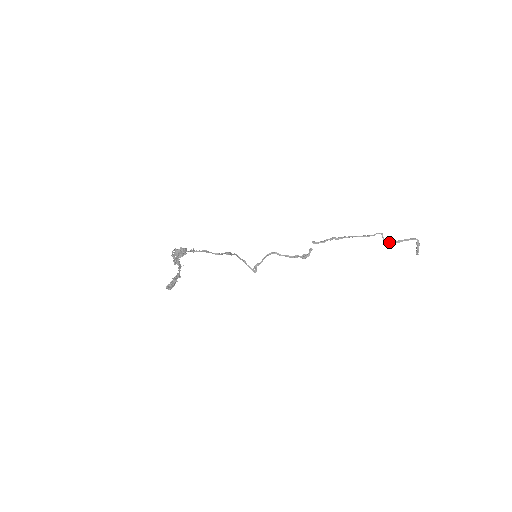
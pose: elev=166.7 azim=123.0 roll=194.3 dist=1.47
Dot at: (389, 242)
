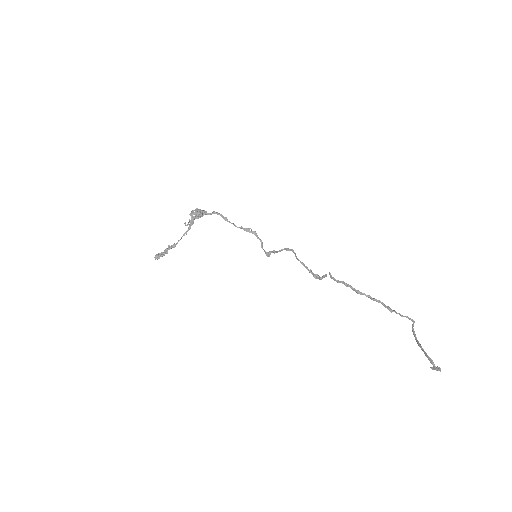
Dot at: occluded
